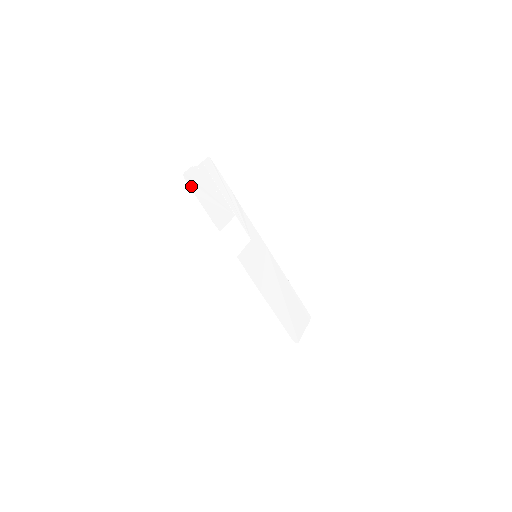
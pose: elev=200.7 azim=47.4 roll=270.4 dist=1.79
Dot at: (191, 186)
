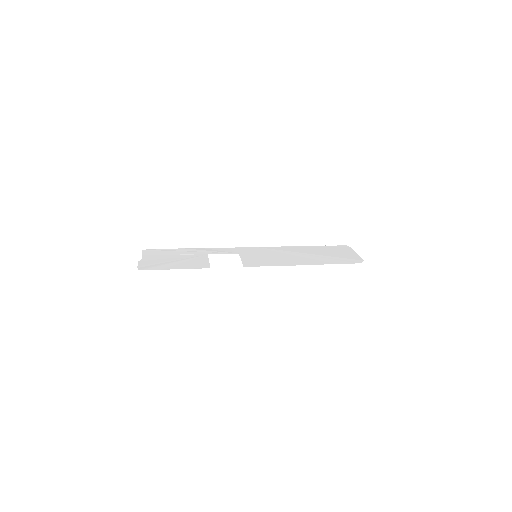
Dot at: (153, 269)
